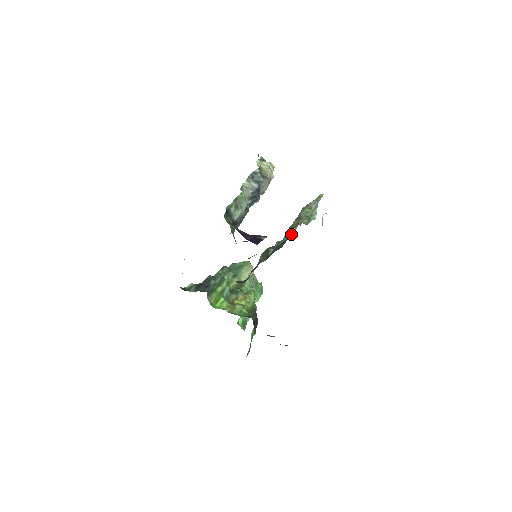
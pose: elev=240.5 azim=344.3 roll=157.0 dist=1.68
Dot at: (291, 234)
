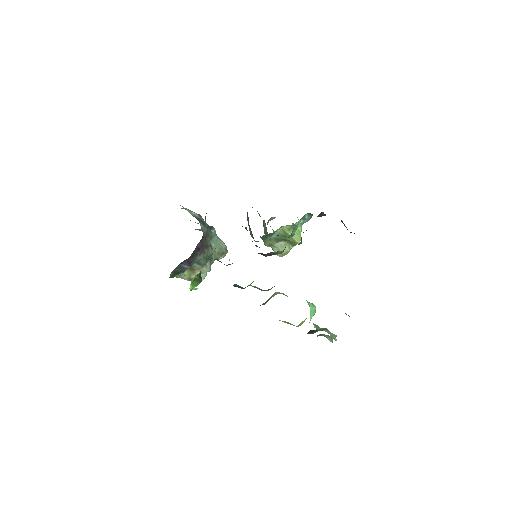
Dot at: occluded
